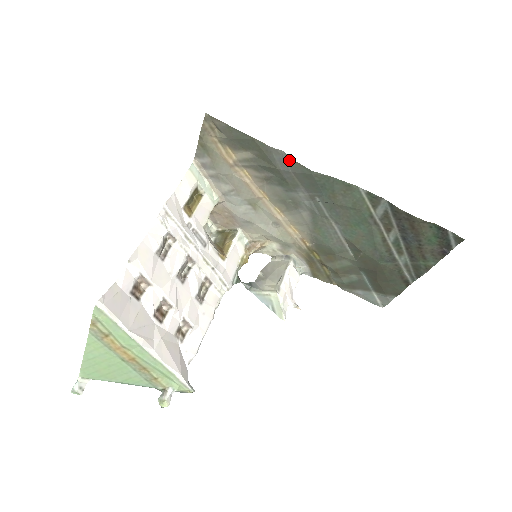
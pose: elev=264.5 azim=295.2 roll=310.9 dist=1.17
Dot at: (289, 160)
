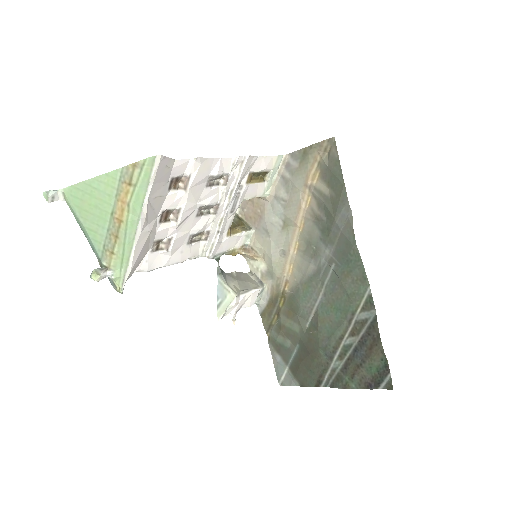
Dot at: (349, 222)
